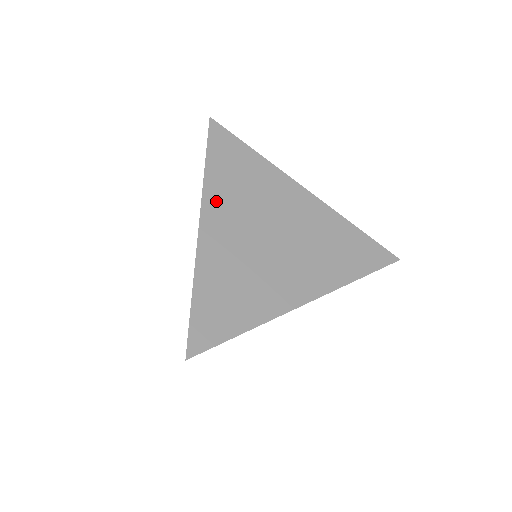
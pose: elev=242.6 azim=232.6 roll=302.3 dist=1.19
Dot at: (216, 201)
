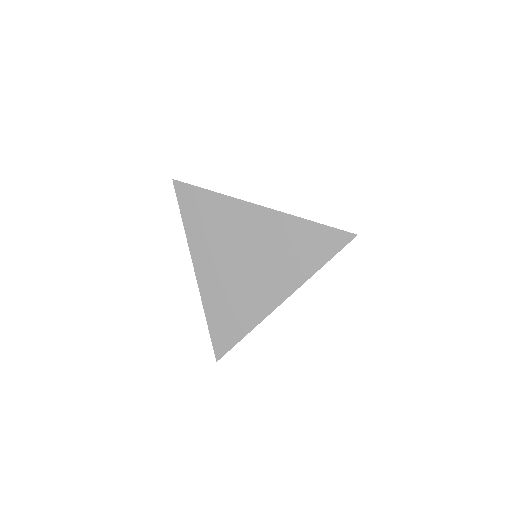
Dot at: (199, 249)
